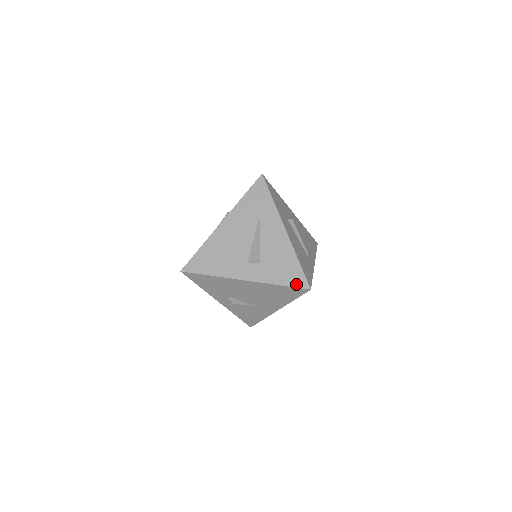
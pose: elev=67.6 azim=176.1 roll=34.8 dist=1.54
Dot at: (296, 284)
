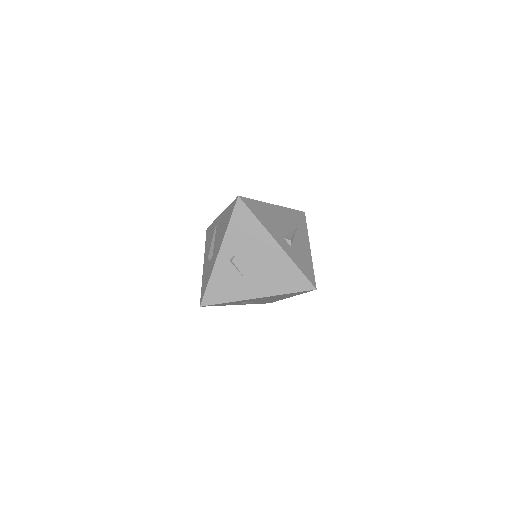
Dot at: (309, 278)
